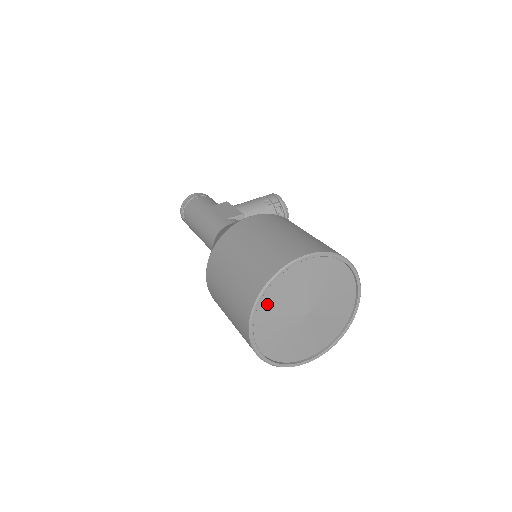
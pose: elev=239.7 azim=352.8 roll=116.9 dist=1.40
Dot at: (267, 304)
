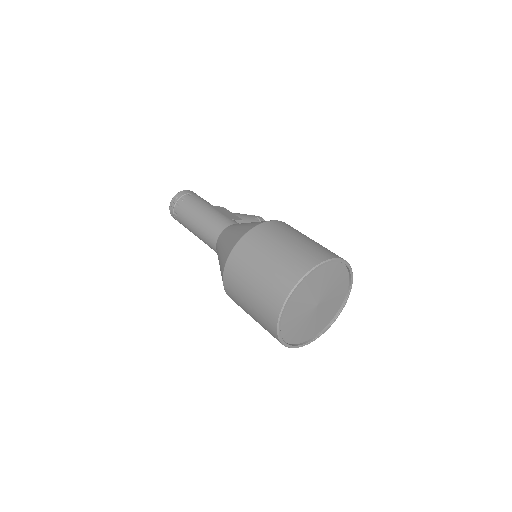
Dot at: (303, 285)
